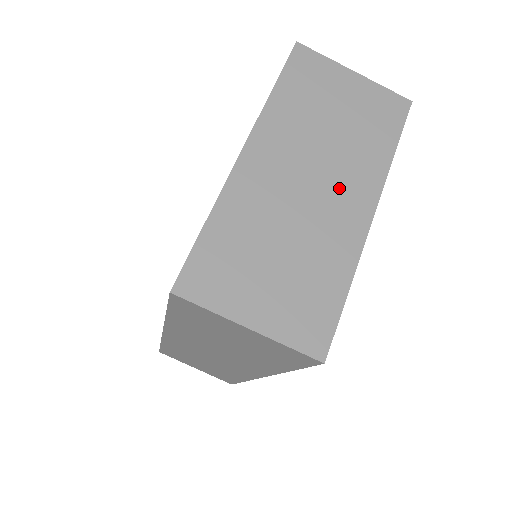
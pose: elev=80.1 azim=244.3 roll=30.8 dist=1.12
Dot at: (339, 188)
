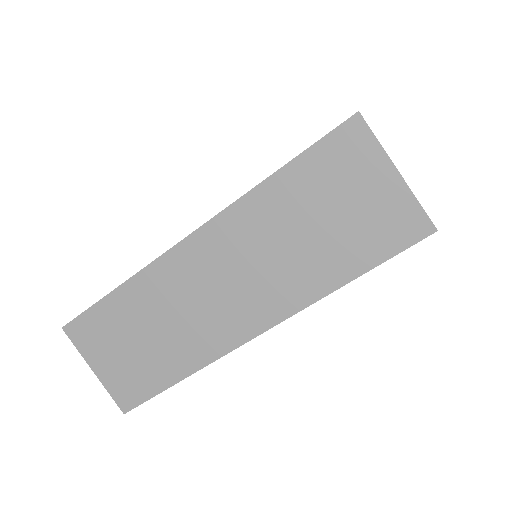
Dot at: occluded
